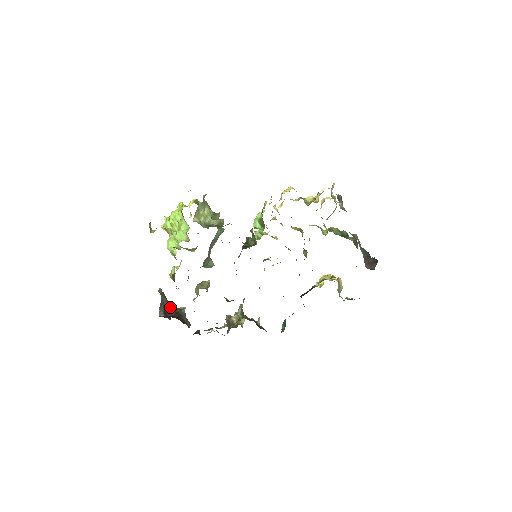
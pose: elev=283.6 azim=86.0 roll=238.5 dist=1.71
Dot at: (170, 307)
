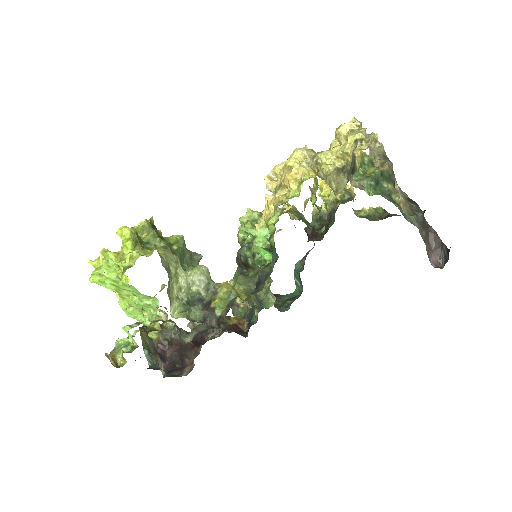
Dot at: occluded
